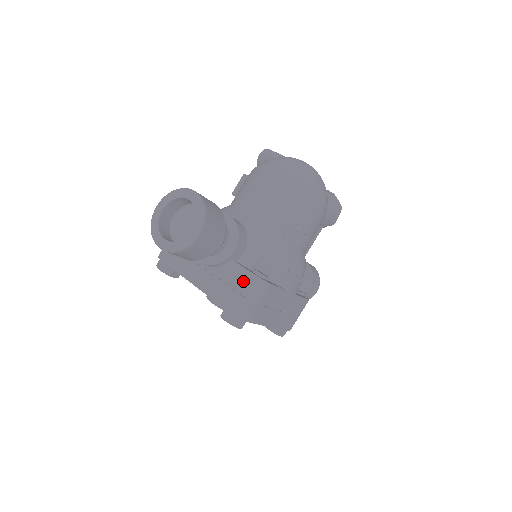
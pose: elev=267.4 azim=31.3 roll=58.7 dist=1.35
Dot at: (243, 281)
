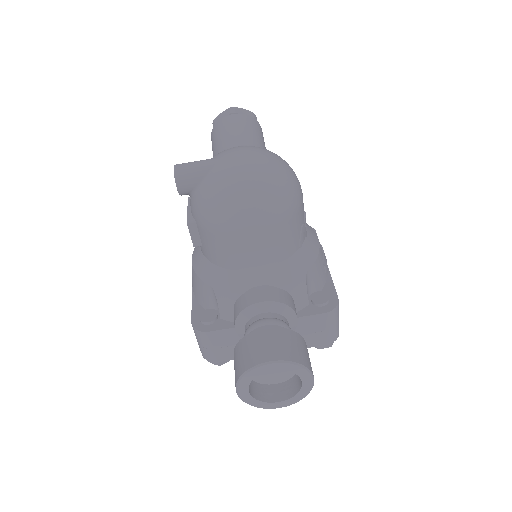
Dot at: (321, 323)
